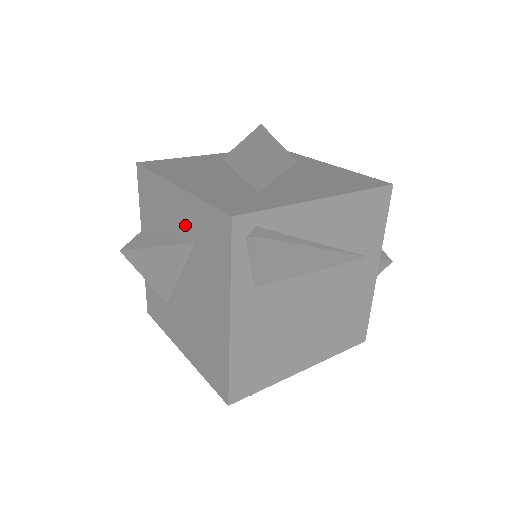
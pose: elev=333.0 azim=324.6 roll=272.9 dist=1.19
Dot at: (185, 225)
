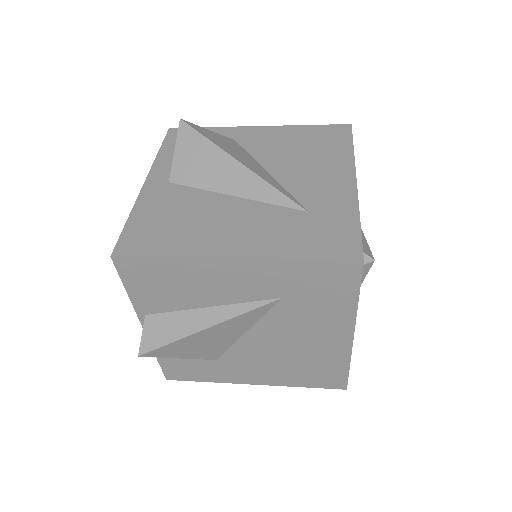
Dot at: (258, 289)
